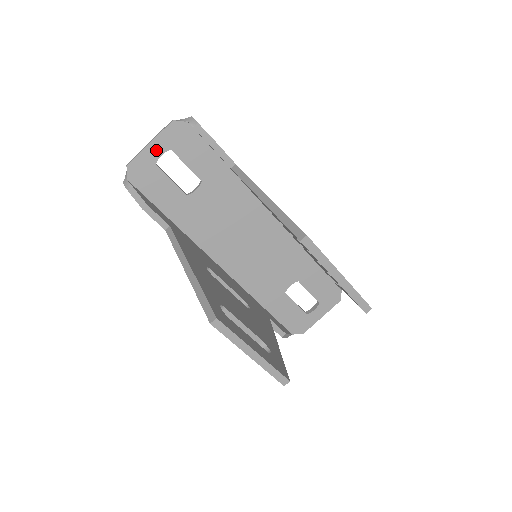
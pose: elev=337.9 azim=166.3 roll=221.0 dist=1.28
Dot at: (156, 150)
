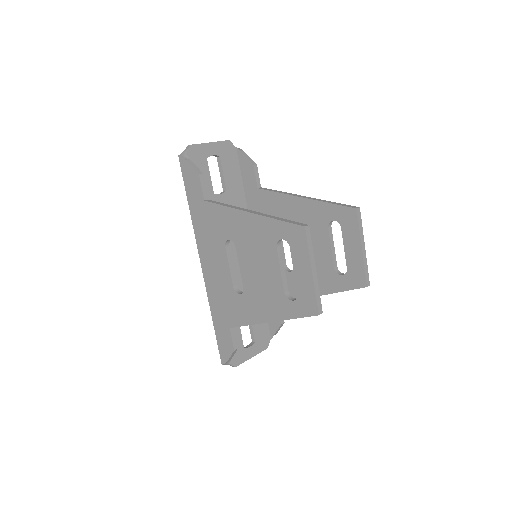
Dot at: (212, 150)
